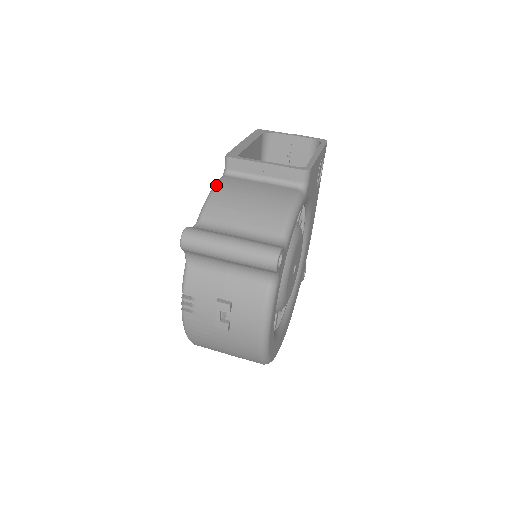
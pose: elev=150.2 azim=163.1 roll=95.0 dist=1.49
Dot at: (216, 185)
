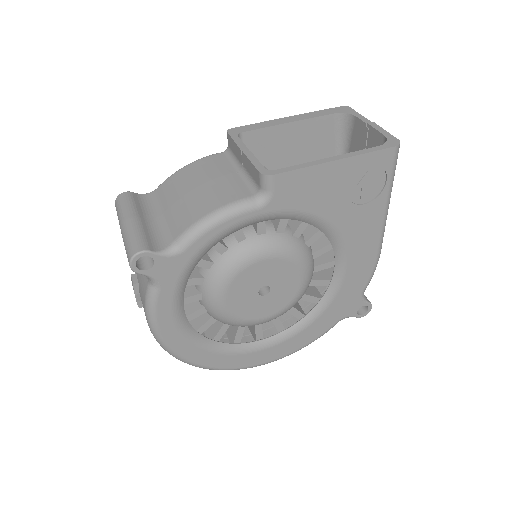
Dot at: occluded
